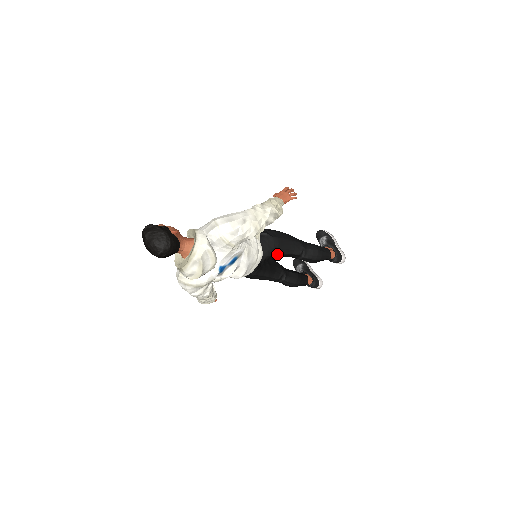
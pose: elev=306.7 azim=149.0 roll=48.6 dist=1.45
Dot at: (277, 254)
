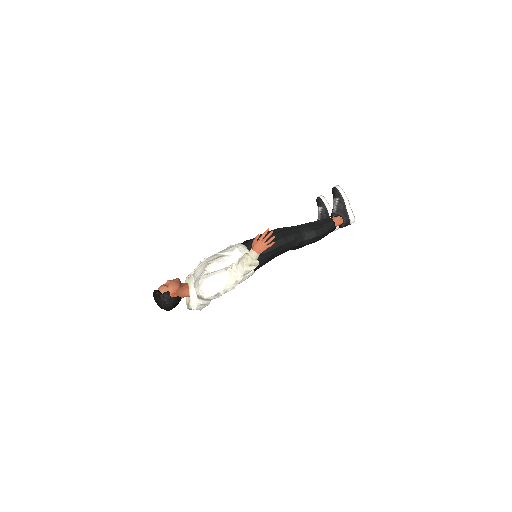
Dot at: occluded
